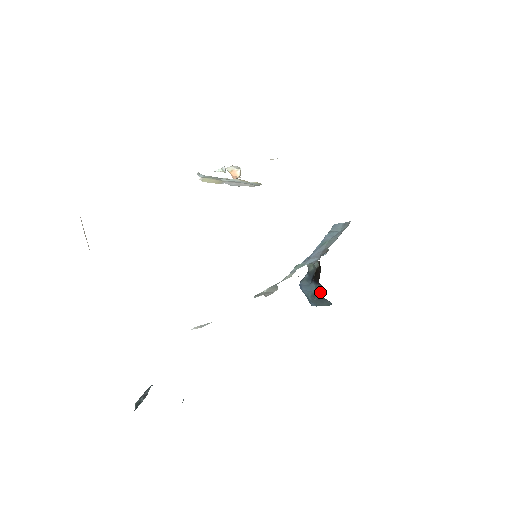
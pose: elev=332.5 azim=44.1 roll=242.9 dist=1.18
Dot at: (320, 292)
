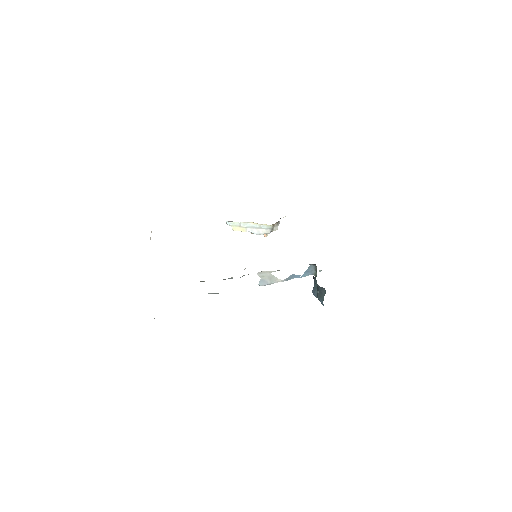
Dot at: (317, 284)
